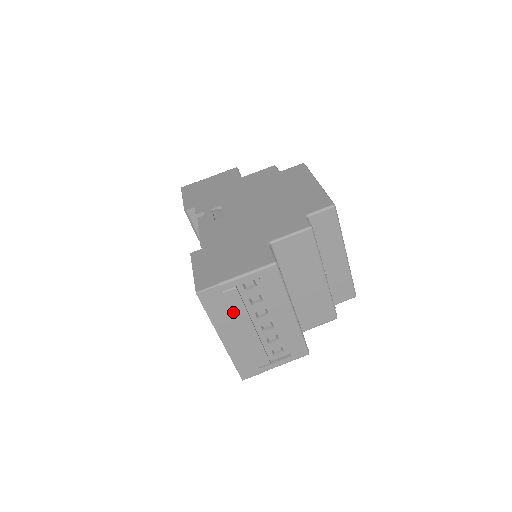
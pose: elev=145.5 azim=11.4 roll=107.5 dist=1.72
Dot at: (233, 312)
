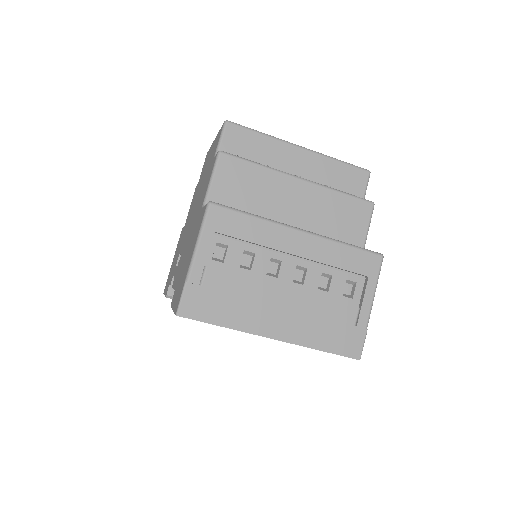
Dot at: (240, 295)
